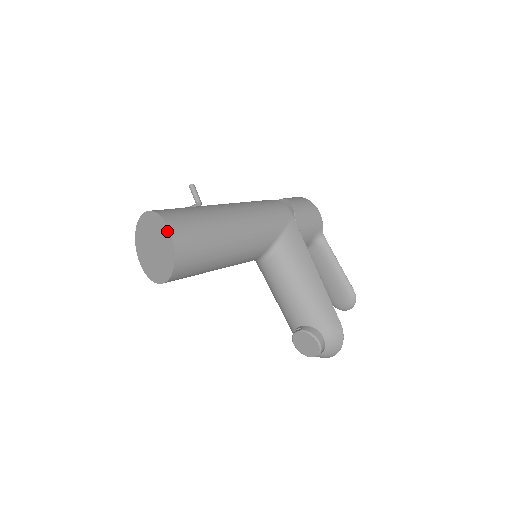
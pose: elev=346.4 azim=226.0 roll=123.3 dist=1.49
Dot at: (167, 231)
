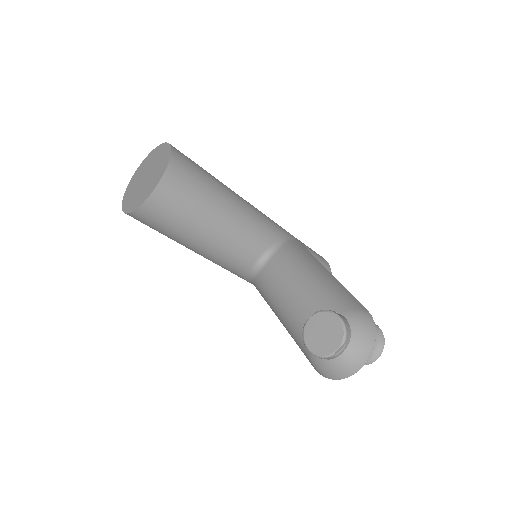
Dot at: (166, 147)
